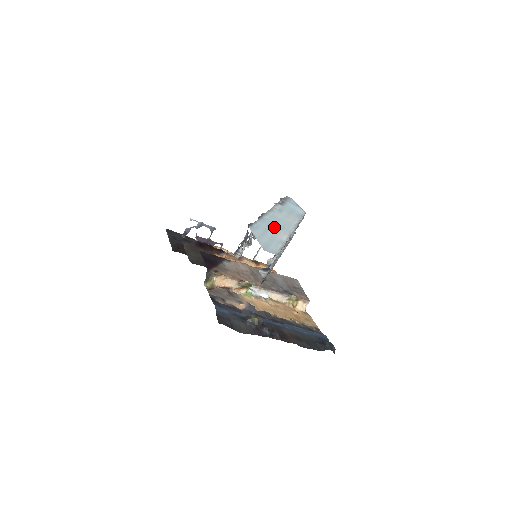
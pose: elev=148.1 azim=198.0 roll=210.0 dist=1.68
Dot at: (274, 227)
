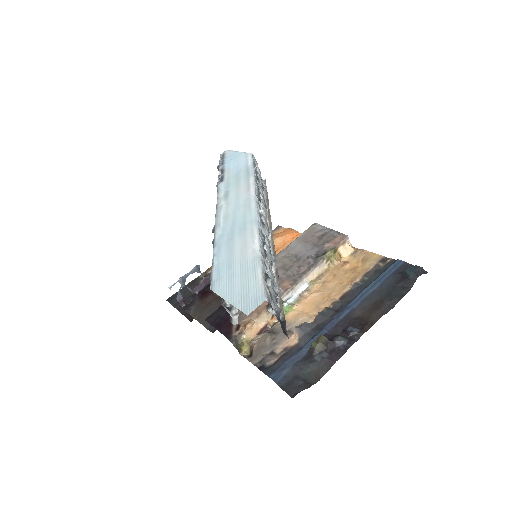
Dot at: (235, 241)
